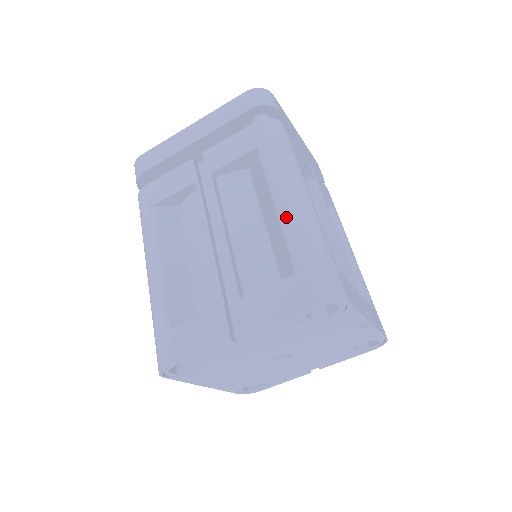
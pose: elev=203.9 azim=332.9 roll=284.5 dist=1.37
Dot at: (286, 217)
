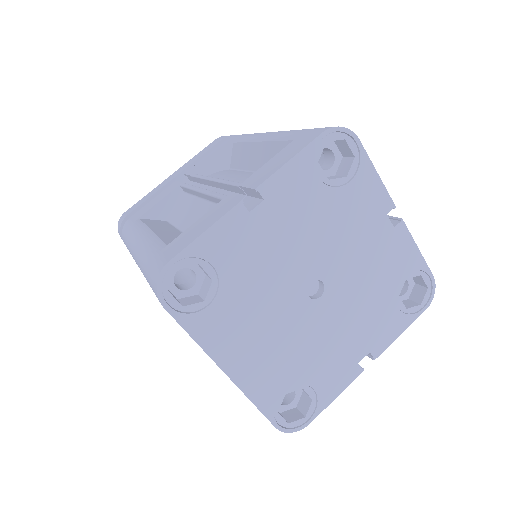
Dot at: (272, 135)
